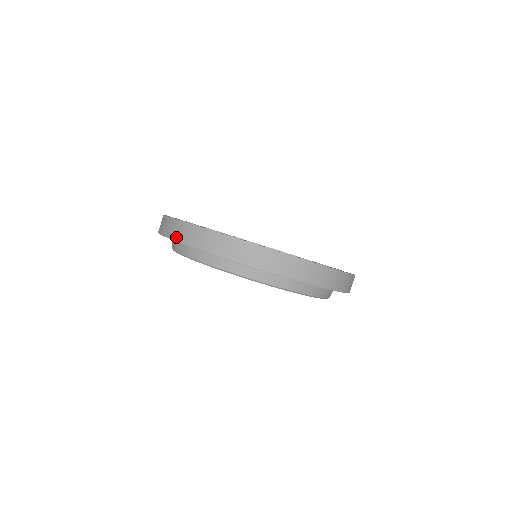
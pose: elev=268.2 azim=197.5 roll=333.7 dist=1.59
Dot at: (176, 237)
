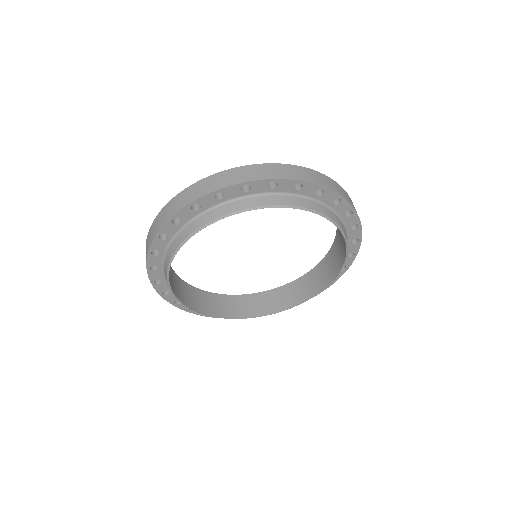
Dot at: (228, 183)
